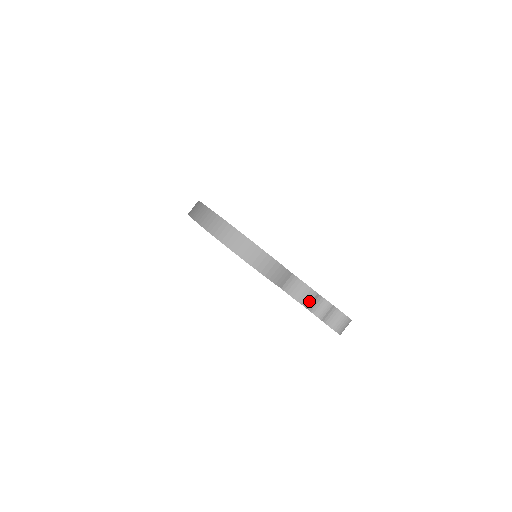
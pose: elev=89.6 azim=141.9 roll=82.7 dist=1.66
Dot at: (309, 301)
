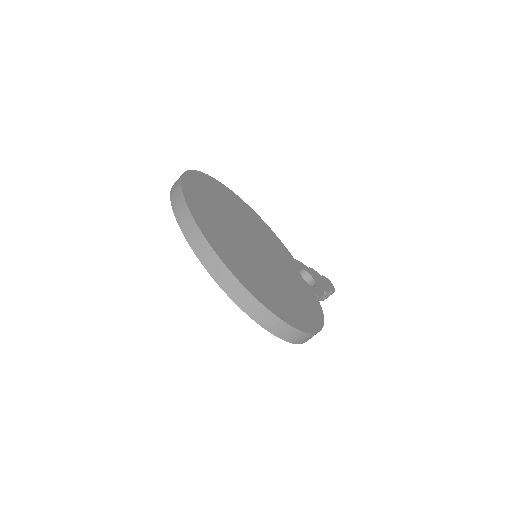
Dot at: occluded
